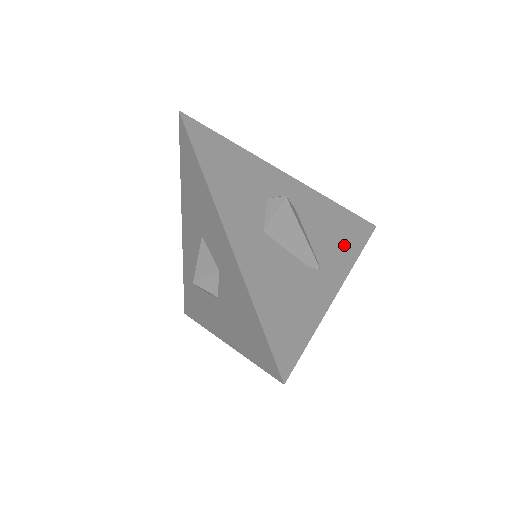
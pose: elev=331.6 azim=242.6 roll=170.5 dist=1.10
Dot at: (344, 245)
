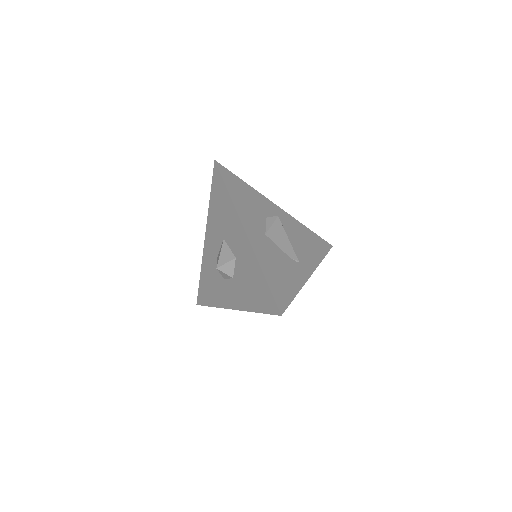
Dot at: (313, 252)
